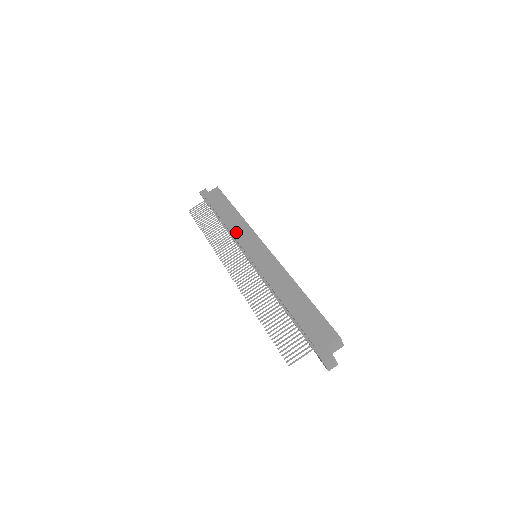
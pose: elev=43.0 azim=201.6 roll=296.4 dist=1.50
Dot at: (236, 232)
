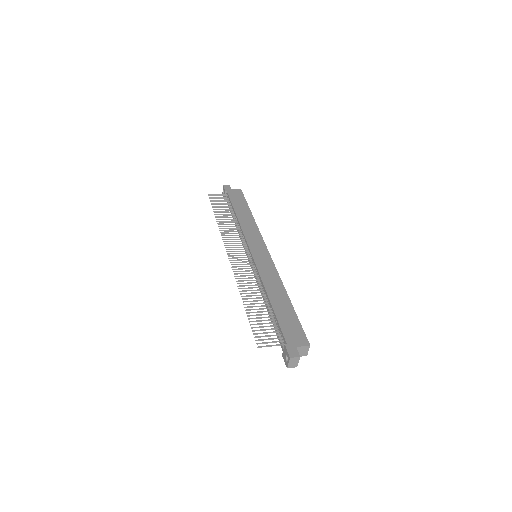
Dot at: (246, 230)
